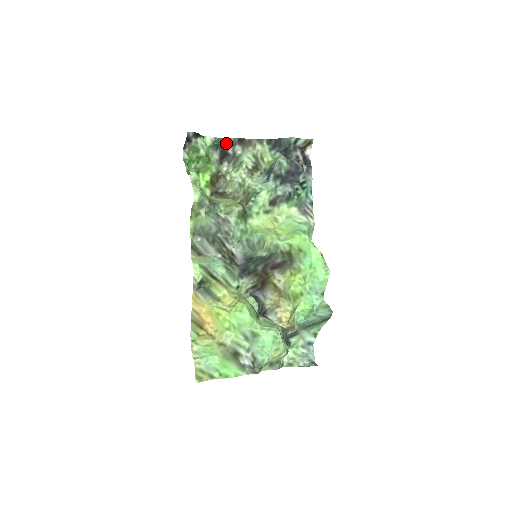
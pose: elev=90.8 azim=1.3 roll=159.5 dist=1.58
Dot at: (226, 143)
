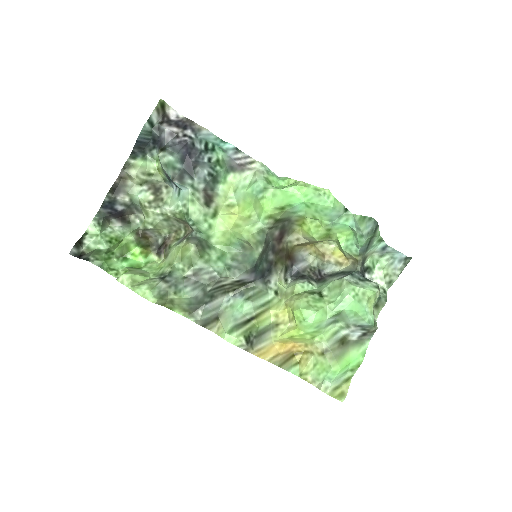
Dot at: (107, 208)
